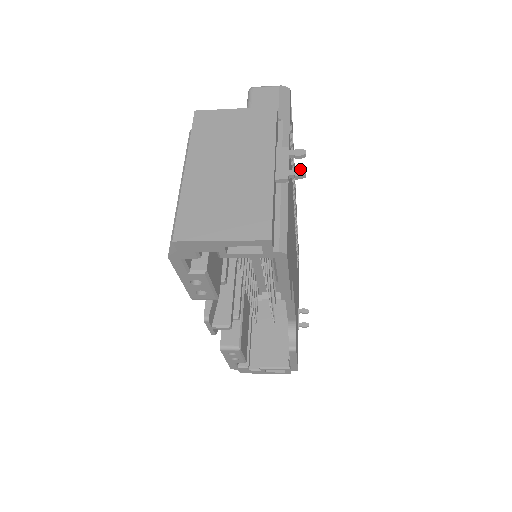
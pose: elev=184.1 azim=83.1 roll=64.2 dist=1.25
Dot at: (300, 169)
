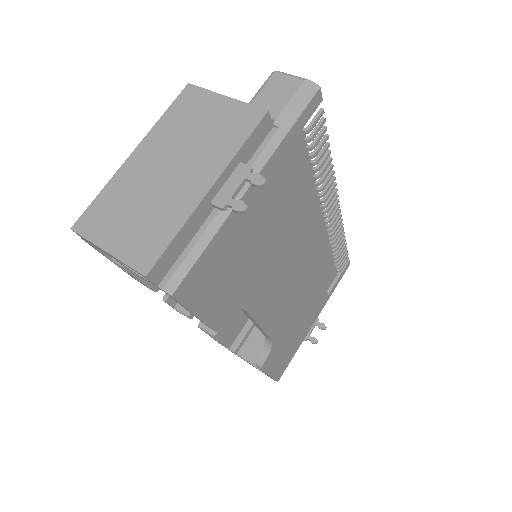
Dot at: (243, 202)
